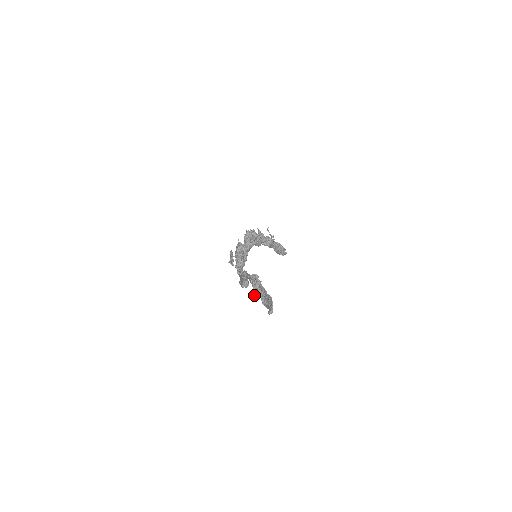
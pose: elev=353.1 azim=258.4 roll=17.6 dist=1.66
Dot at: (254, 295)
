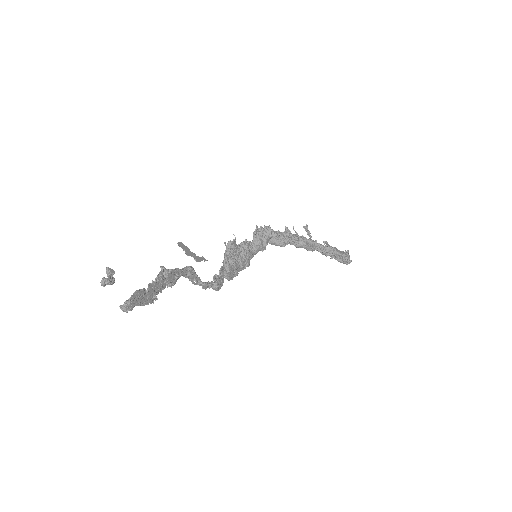
Dot at: (101, 284)
